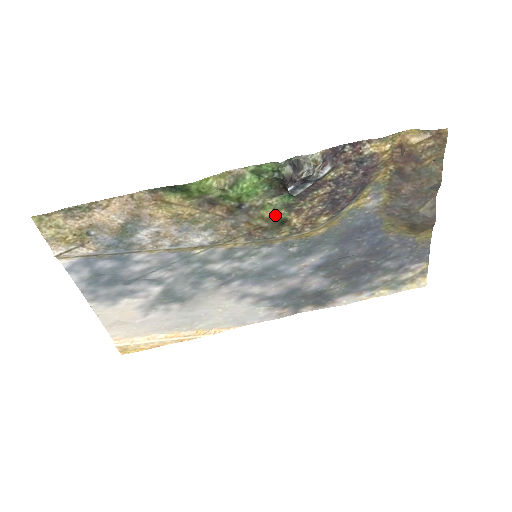
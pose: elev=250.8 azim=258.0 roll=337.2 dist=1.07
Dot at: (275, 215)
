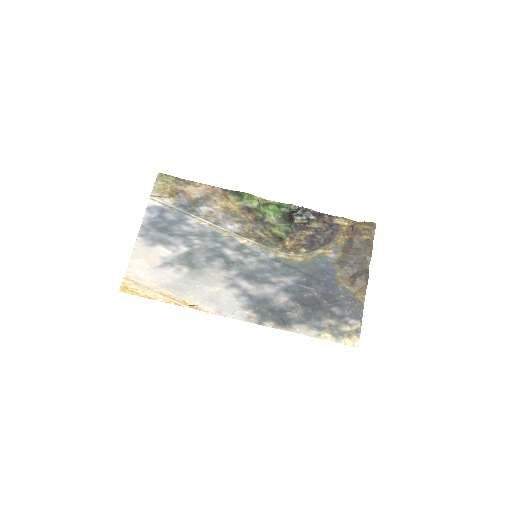
Dot at: (278, 233)
